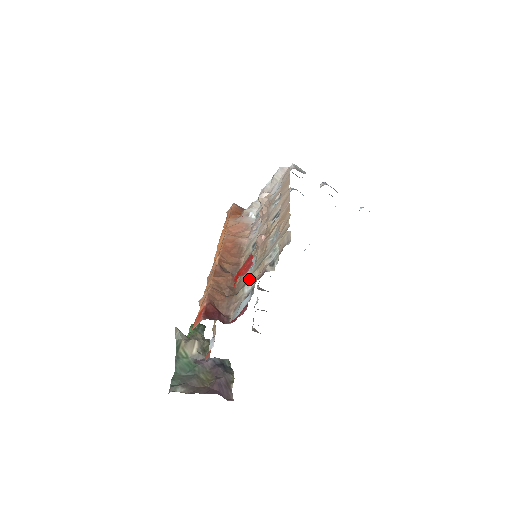
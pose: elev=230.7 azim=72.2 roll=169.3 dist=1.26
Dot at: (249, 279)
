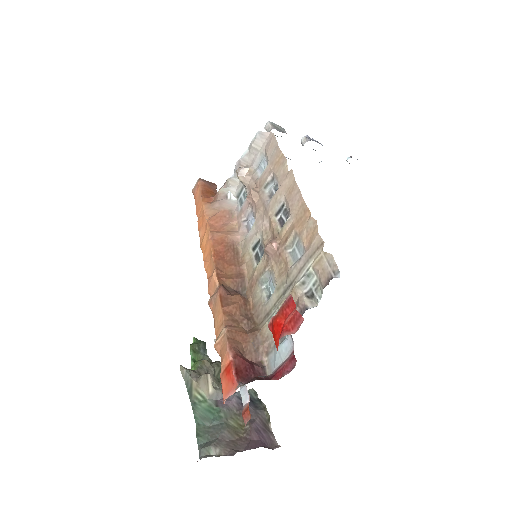
Dot at: (276, 310)
